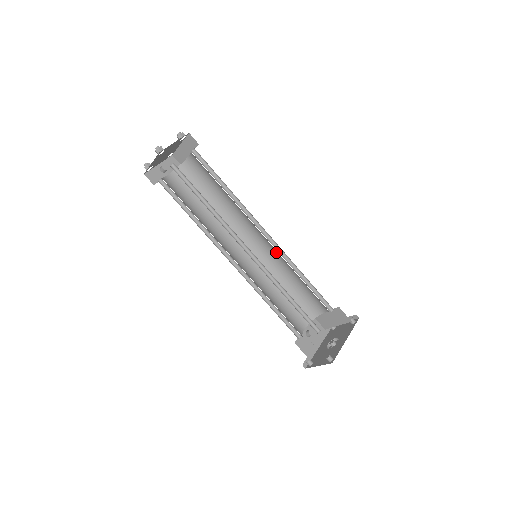
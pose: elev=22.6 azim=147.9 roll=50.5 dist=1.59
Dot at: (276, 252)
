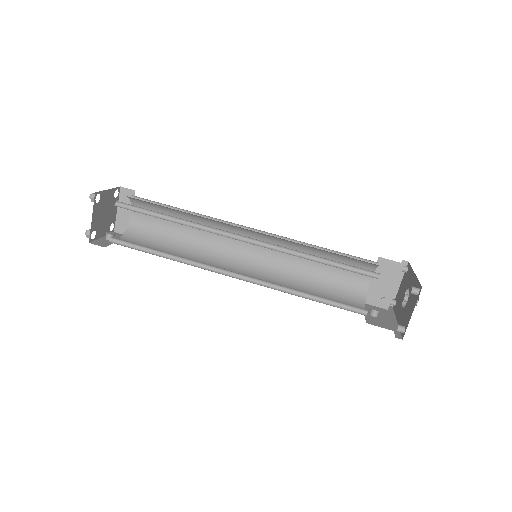
Dot at: occluded
